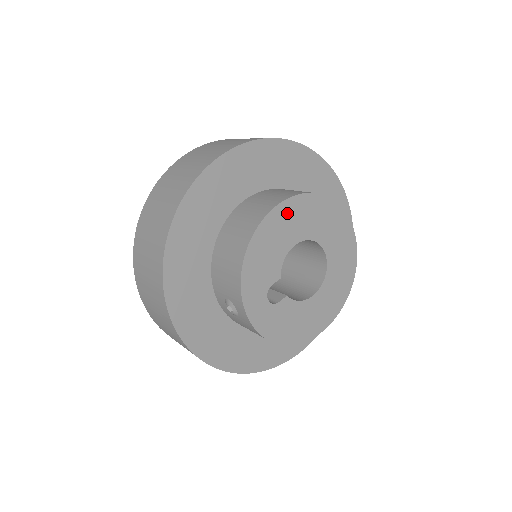
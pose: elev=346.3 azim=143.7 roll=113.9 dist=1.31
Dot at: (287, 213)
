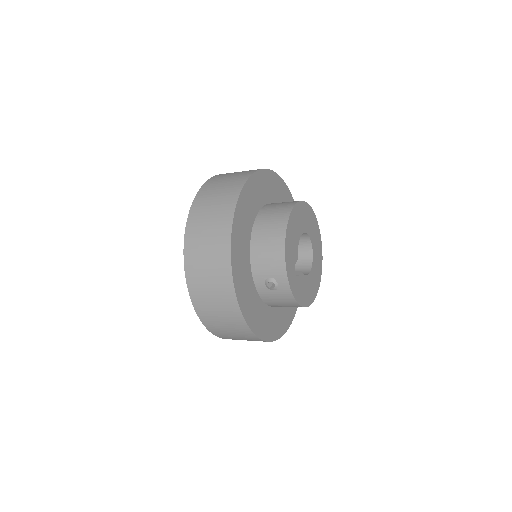
Dot at: (296, 214)
